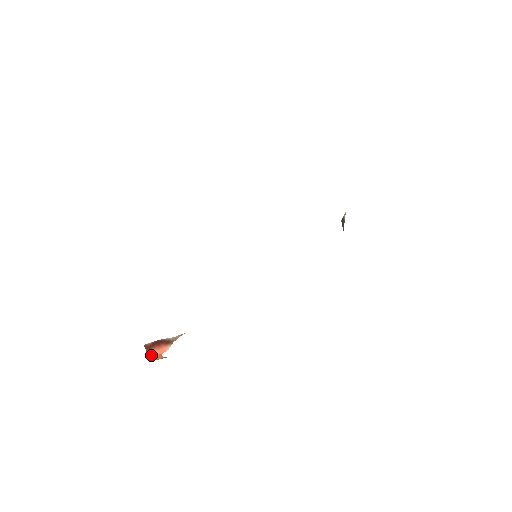
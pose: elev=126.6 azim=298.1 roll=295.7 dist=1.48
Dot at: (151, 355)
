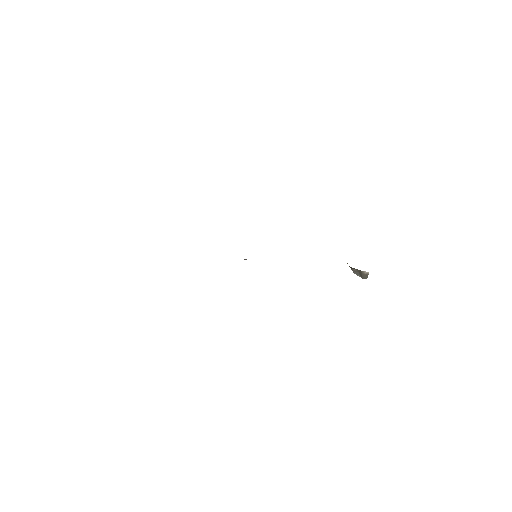
Dot at: occluded
